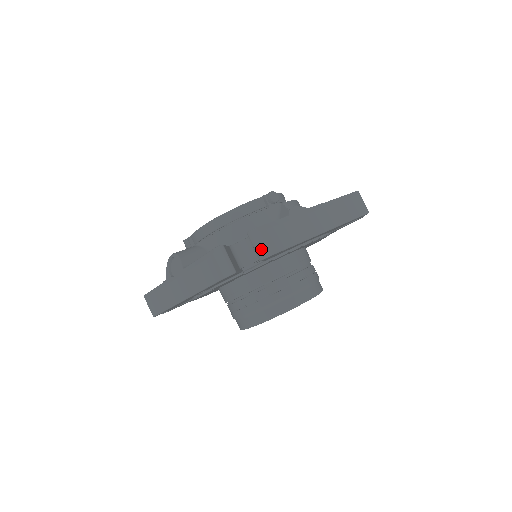
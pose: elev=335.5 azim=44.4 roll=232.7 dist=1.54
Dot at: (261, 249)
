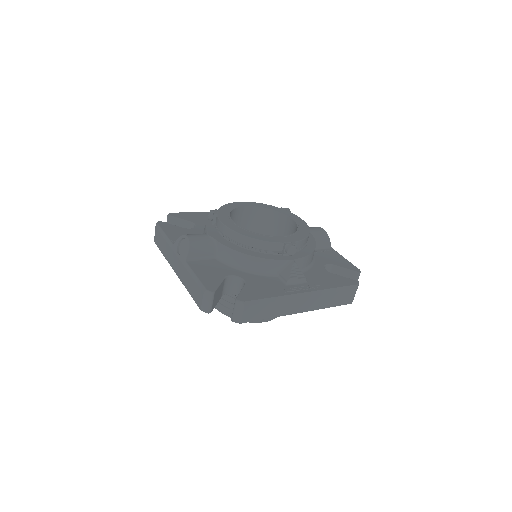
Dot at: (237, 316)
